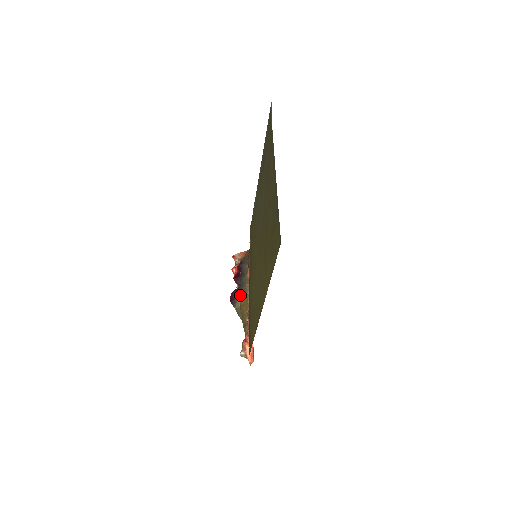
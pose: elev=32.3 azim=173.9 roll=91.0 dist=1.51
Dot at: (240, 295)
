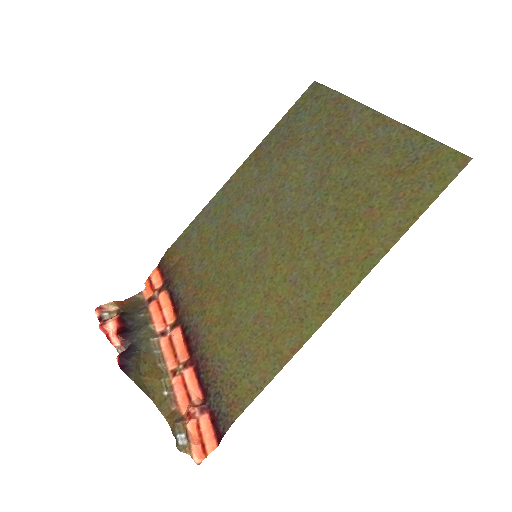
Dot at: (139, 357)
